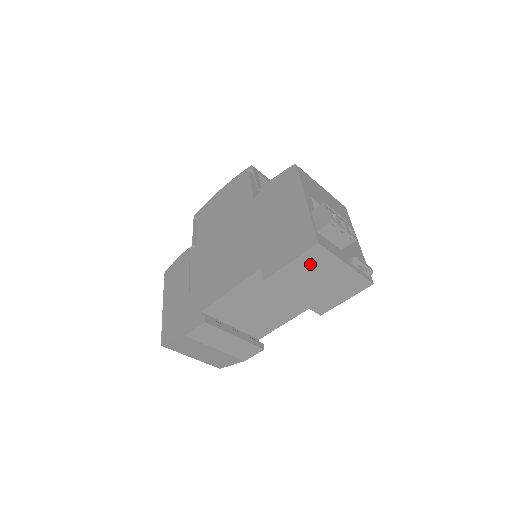
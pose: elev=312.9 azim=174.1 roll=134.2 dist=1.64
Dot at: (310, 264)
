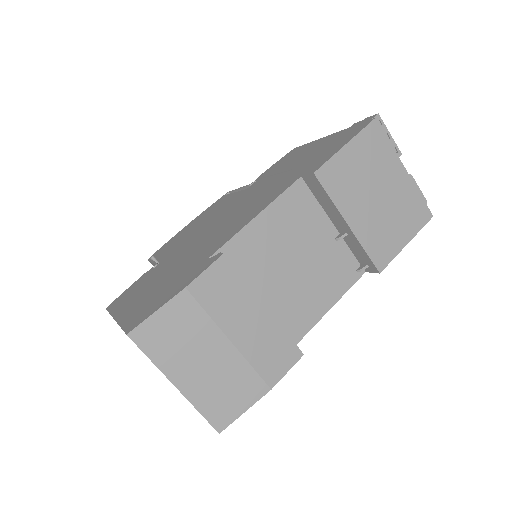
Dot at: (367, 155)
